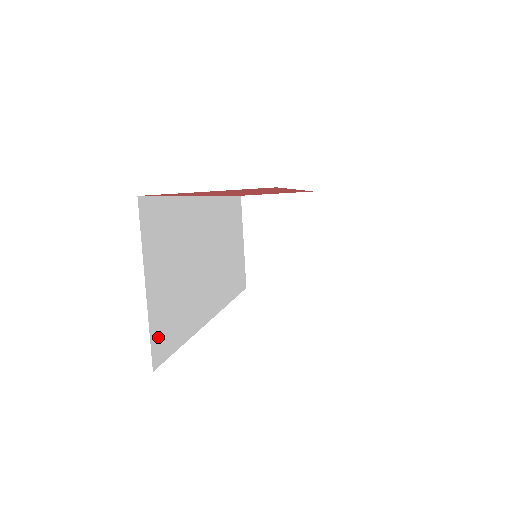
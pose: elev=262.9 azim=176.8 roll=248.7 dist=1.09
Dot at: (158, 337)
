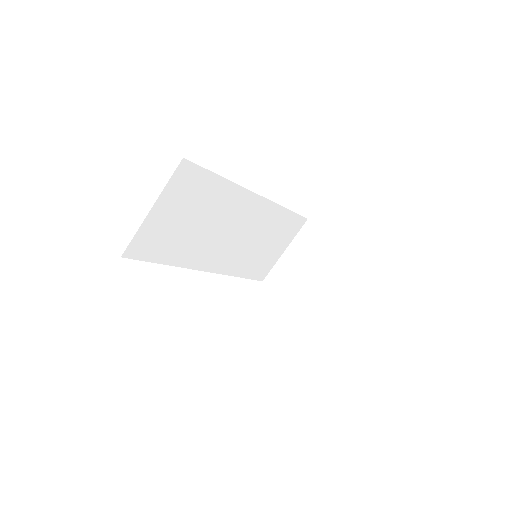
Dot at: (140, 243)
